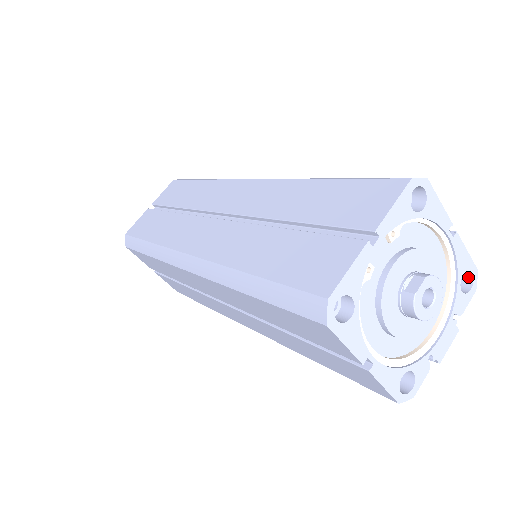
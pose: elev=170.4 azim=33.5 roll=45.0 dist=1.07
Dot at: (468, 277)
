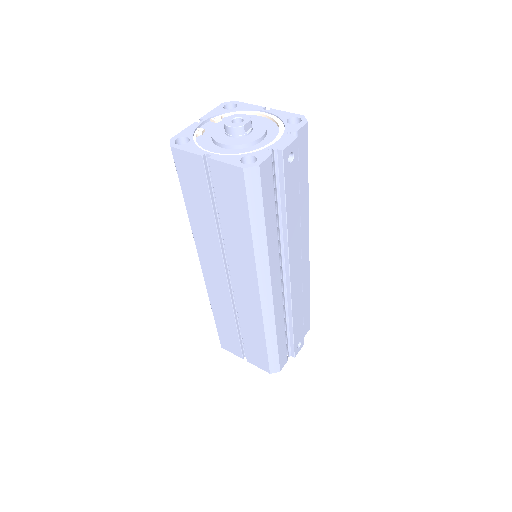
Dot at: occluded
